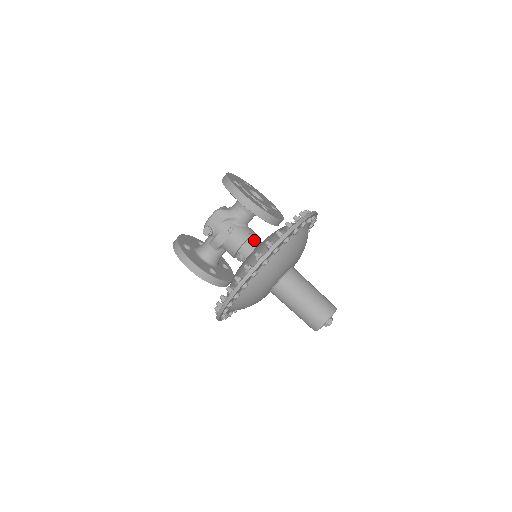
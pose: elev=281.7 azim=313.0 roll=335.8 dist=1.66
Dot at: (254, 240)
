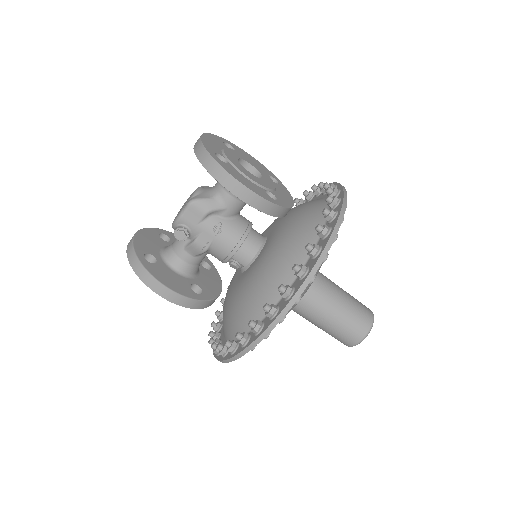
Dot at: (253, 237)
